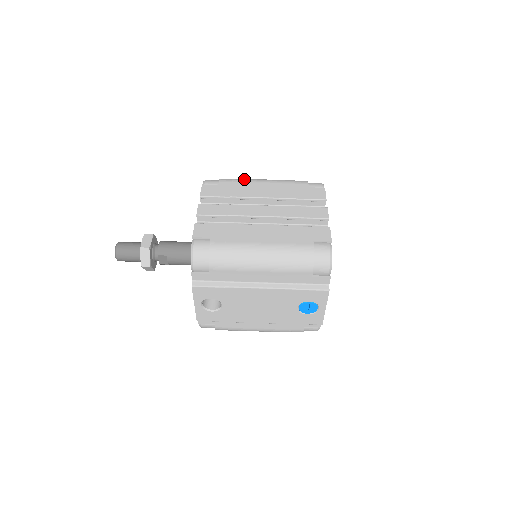
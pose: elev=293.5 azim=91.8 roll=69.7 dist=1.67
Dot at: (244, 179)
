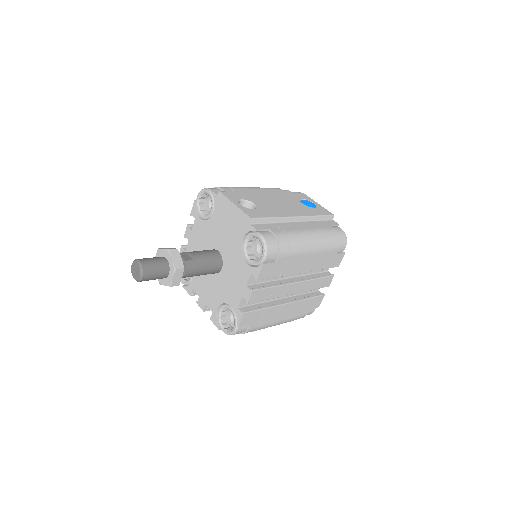
Dot at: occluded
